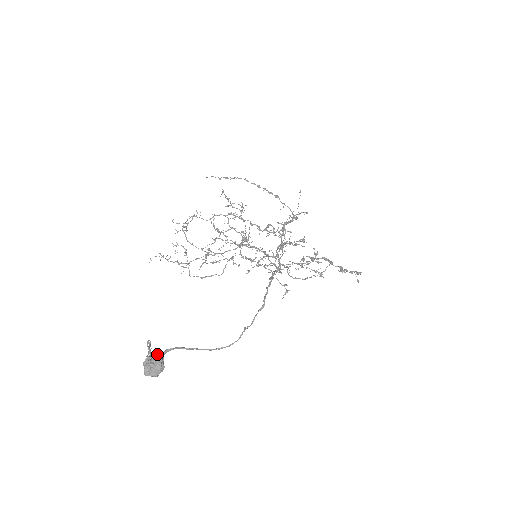
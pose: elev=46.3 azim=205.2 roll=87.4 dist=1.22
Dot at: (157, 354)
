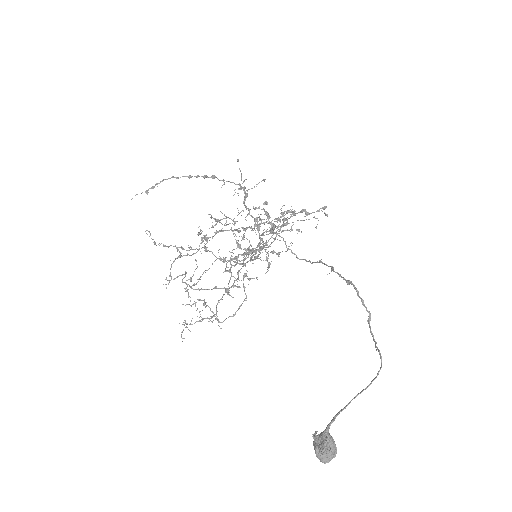
Dot at: (327, 437)
